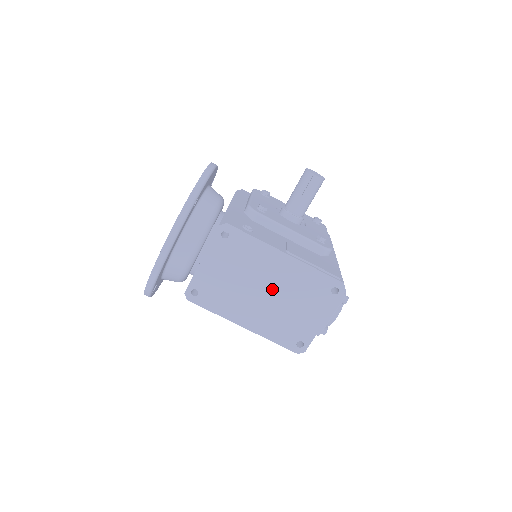
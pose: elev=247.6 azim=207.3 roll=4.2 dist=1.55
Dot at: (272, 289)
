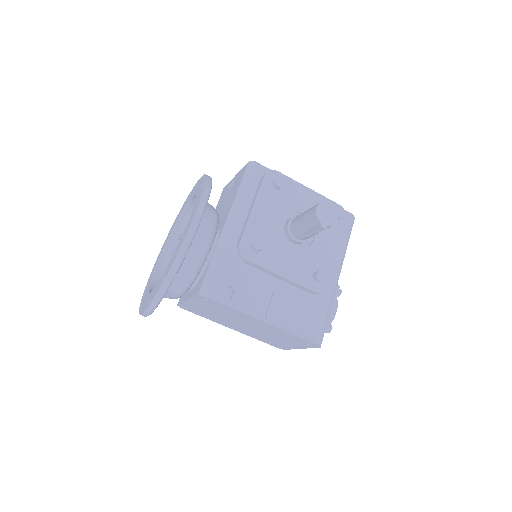
Dot at: (253, 327)
